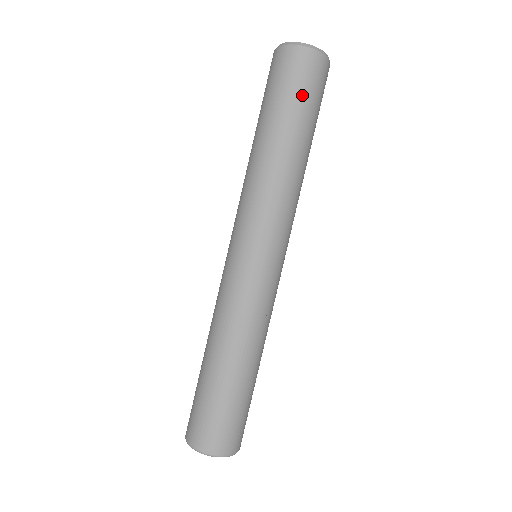
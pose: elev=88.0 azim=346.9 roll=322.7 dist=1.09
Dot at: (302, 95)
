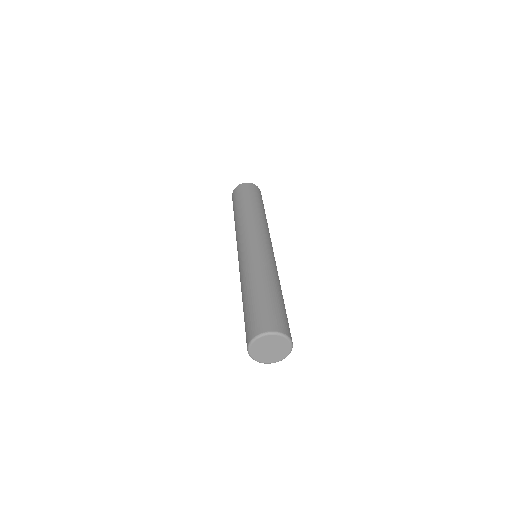
Dot at: (245, 194)
